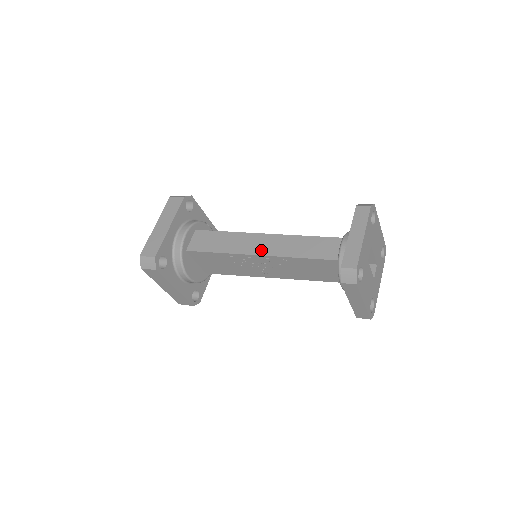
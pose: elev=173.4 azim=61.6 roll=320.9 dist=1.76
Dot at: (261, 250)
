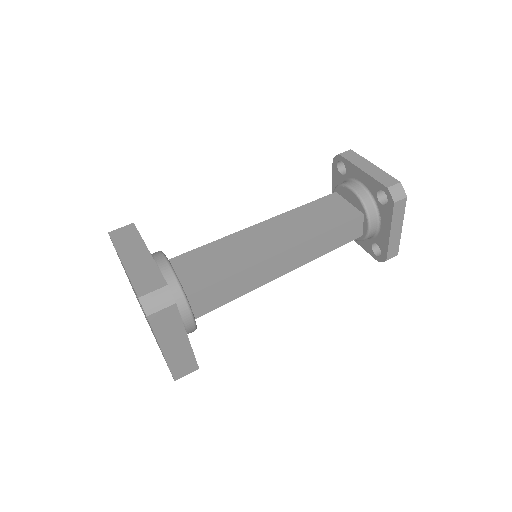
Dot at: (287, 269)
